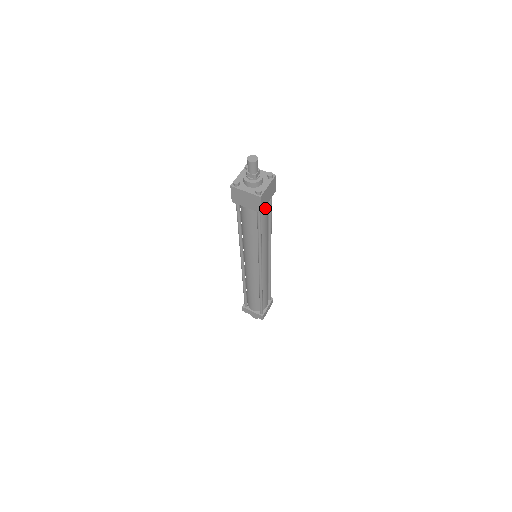
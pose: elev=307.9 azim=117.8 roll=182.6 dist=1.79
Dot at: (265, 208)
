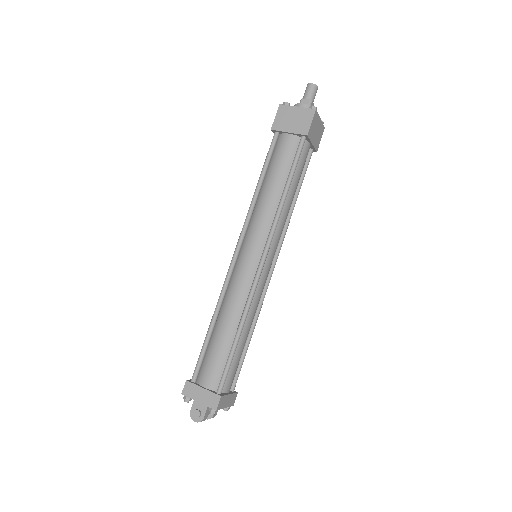
Dot at: (306, 152)
